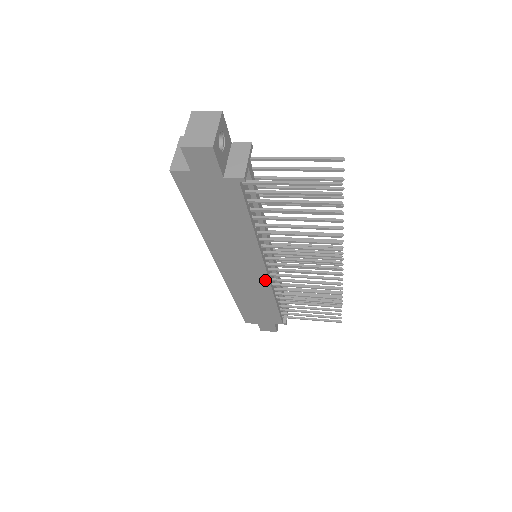
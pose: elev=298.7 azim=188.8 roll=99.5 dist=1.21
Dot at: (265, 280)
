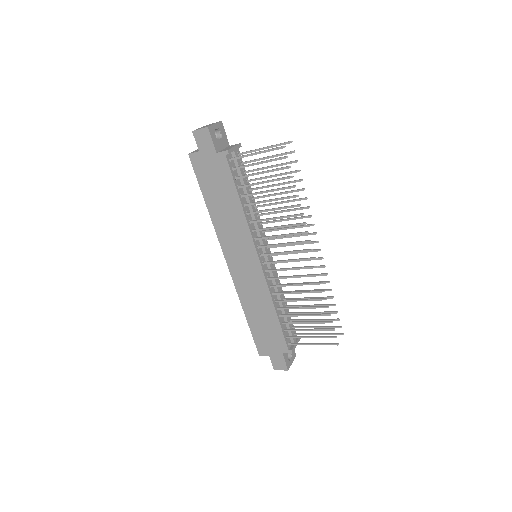
Dot at: (261, 275)
